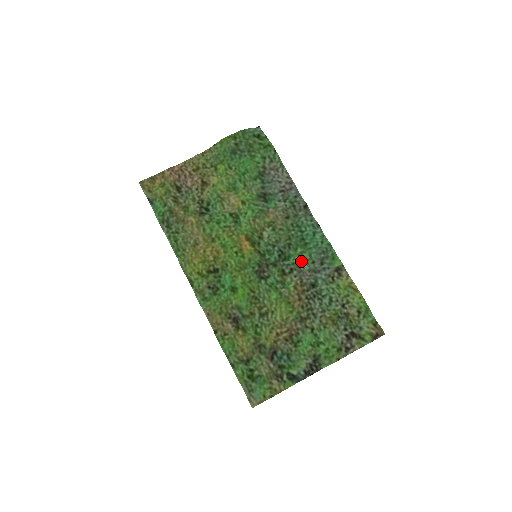
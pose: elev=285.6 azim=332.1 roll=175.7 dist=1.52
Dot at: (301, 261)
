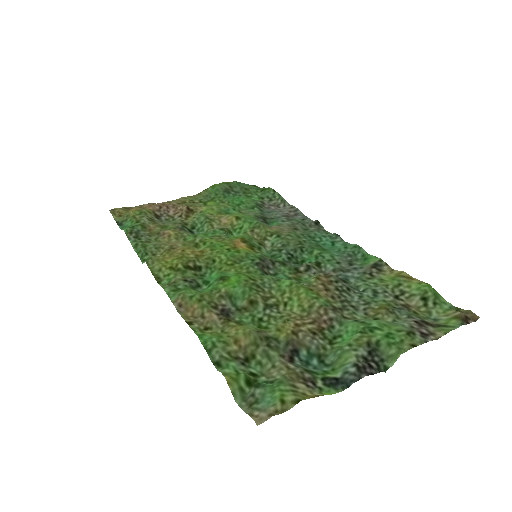
Dot at: (320, 261)
